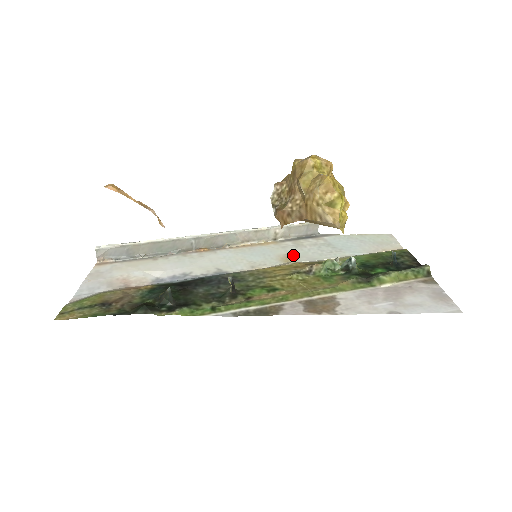
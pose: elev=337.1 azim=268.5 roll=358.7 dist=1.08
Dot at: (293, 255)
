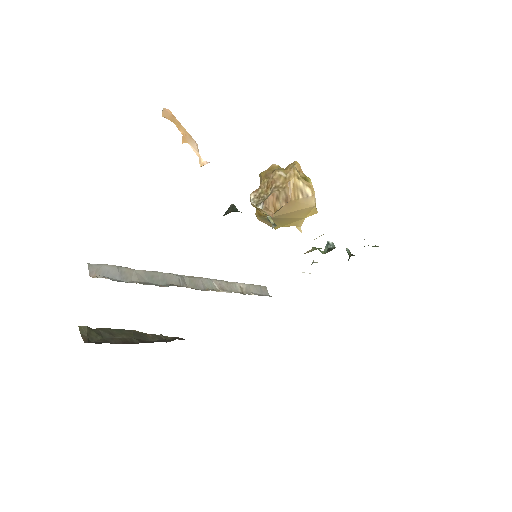
Dot at: occluded
